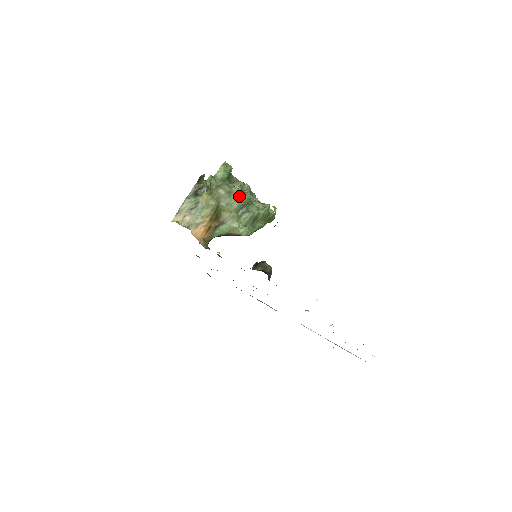
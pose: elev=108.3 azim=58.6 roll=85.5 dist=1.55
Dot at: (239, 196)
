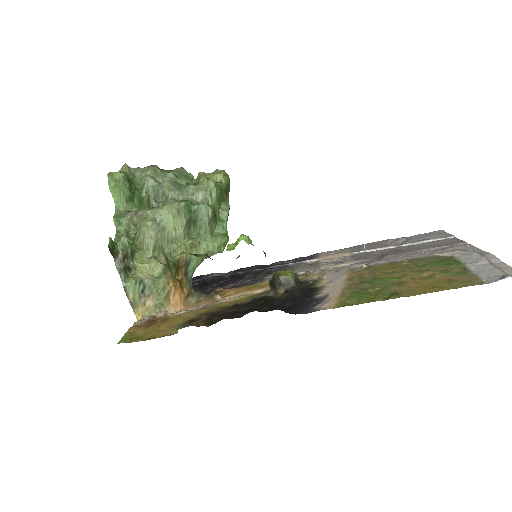
Dot at: (173, 218)
